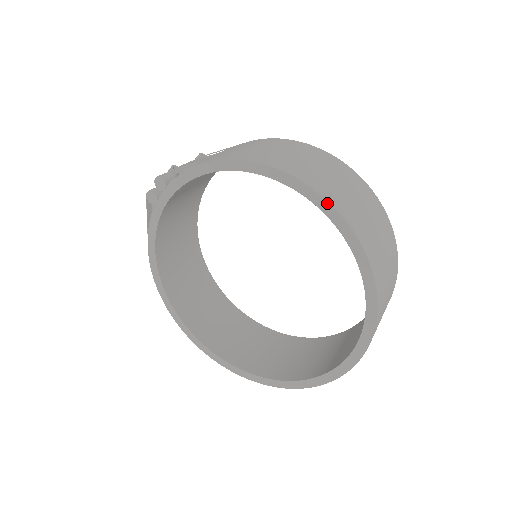
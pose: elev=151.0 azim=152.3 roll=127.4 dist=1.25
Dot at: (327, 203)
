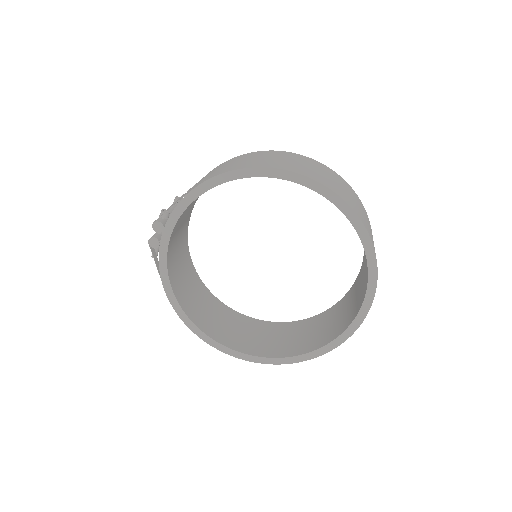
Dot at: (299, 176)
